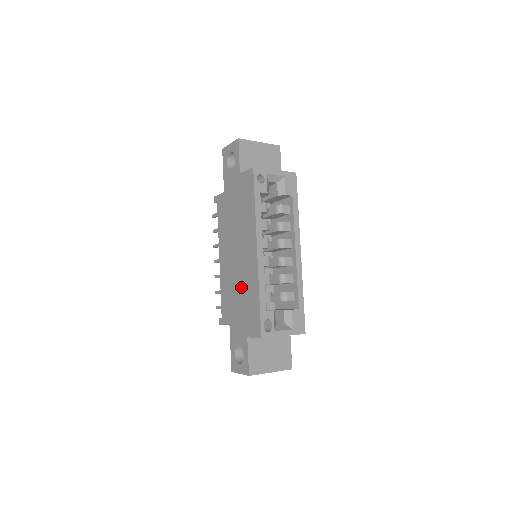
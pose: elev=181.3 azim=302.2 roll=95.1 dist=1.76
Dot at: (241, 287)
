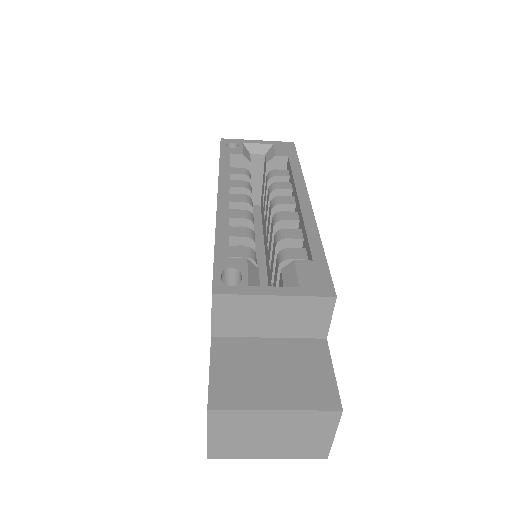
Dot at: occluded
